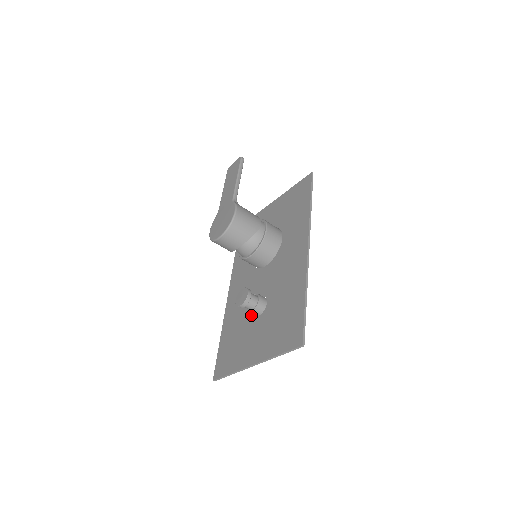
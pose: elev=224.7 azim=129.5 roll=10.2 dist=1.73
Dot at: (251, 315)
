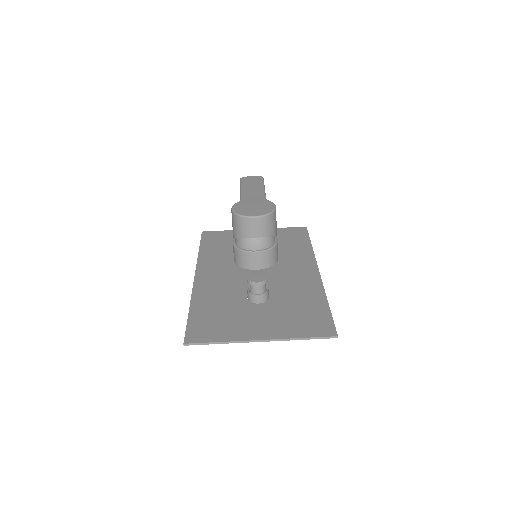
Dot at: (245, 300)
